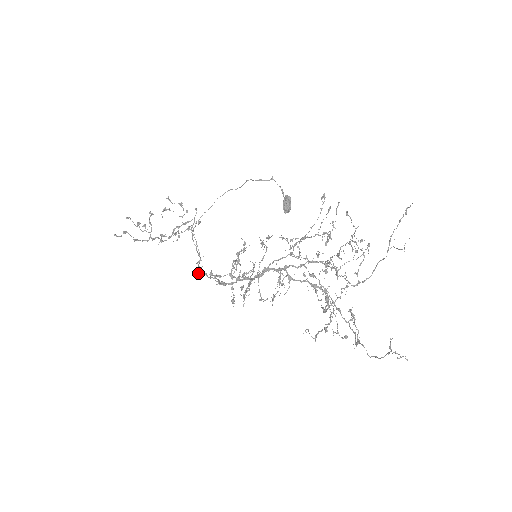
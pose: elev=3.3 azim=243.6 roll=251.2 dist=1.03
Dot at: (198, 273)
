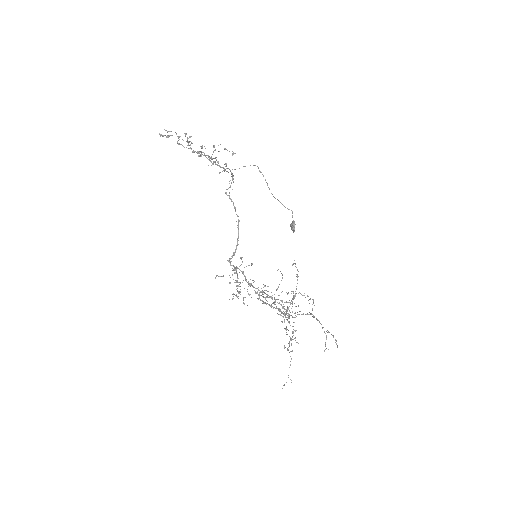
Dot at: (229, 195)
